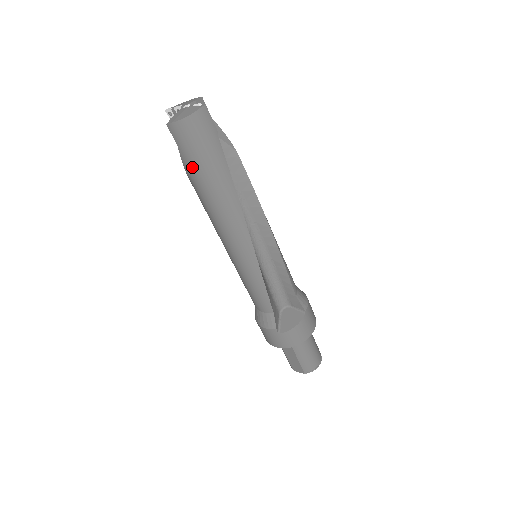
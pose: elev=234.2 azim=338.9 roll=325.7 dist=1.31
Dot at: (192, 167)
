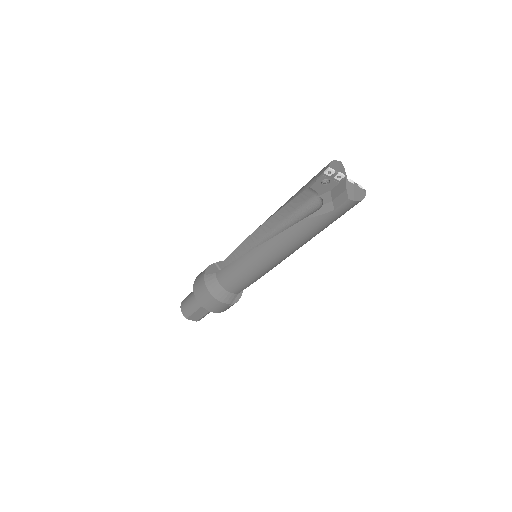
Dot at: (325, 222)
